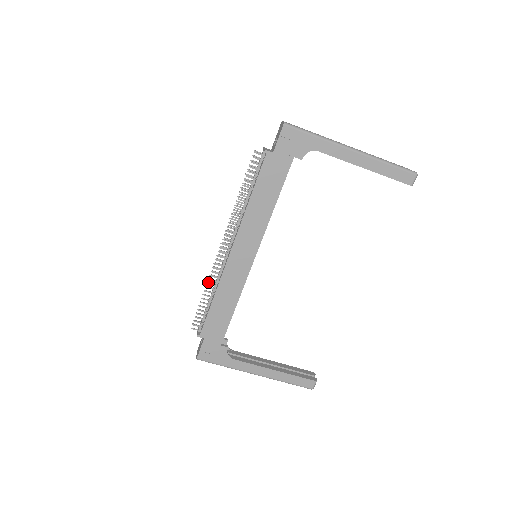
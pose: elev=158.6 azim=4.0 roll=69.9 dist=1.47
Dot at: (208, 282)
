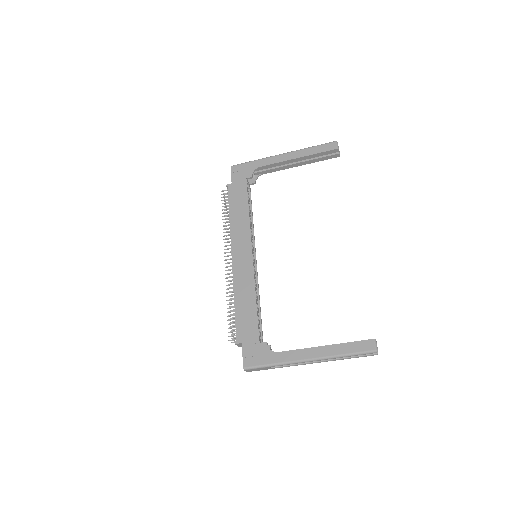
Dot at: (226, 292)
